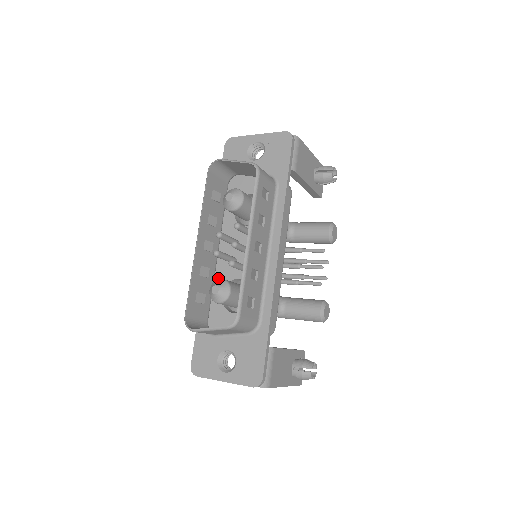
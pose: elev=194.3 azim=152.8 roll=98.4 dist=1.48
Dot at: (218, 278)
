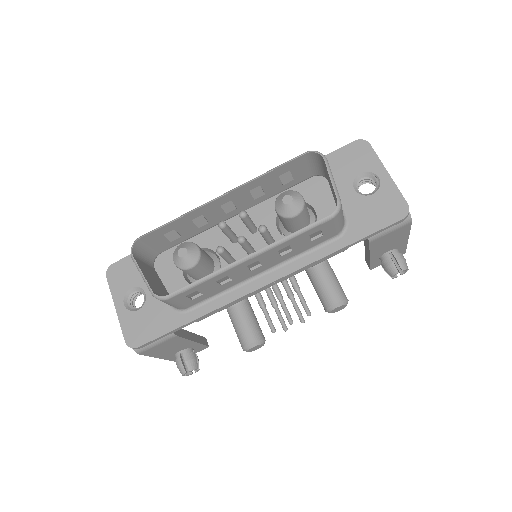
Dot at: (209, 234)
